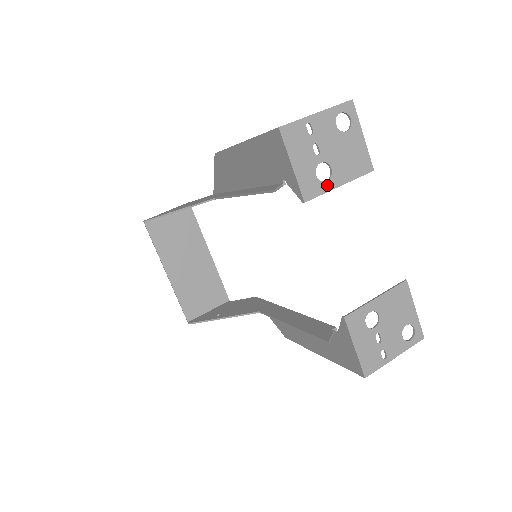
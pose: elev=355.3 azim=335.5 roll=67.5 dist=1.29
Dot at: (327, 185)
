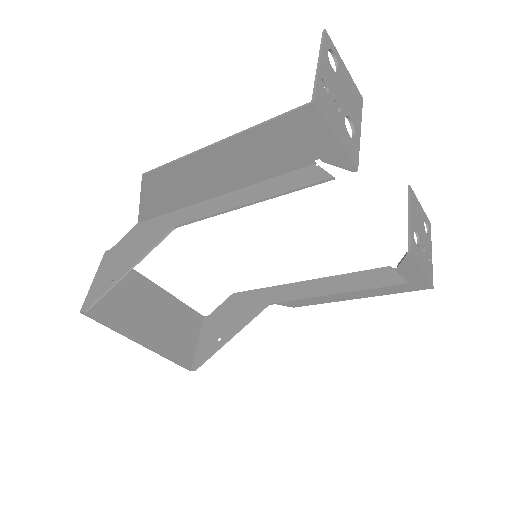
Dot at: (356, 139)
